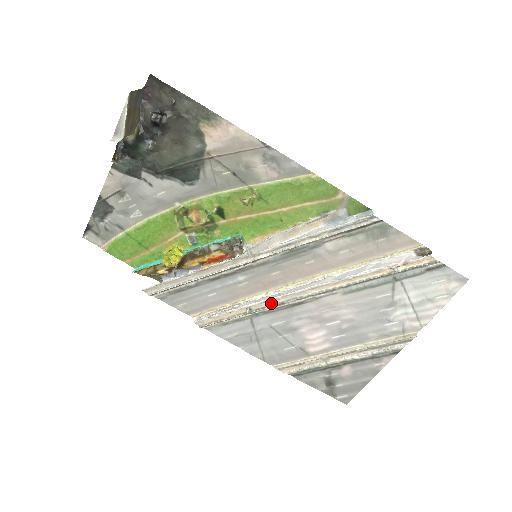
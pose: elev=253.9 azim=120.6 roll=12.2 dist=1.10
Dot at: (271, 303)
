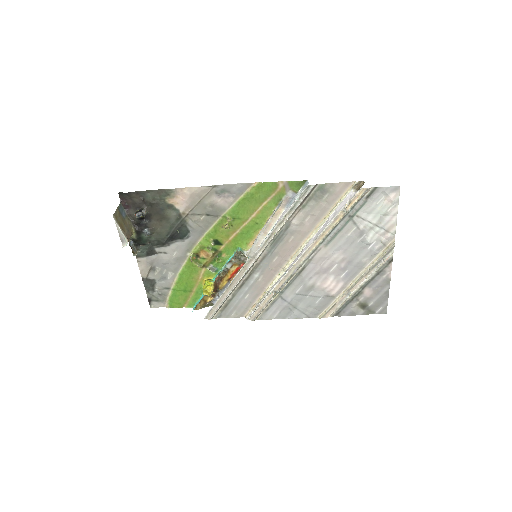
Dot at: (285, 280)
